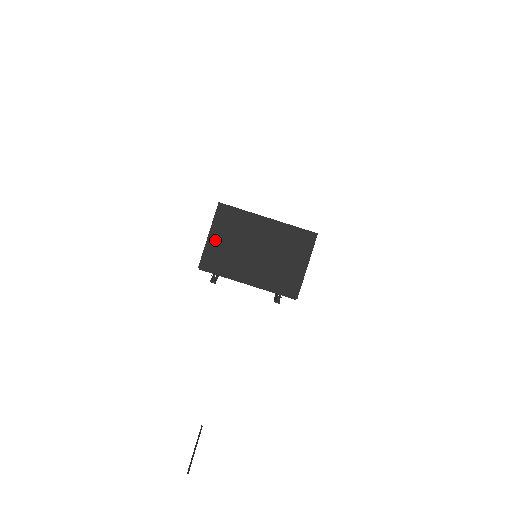
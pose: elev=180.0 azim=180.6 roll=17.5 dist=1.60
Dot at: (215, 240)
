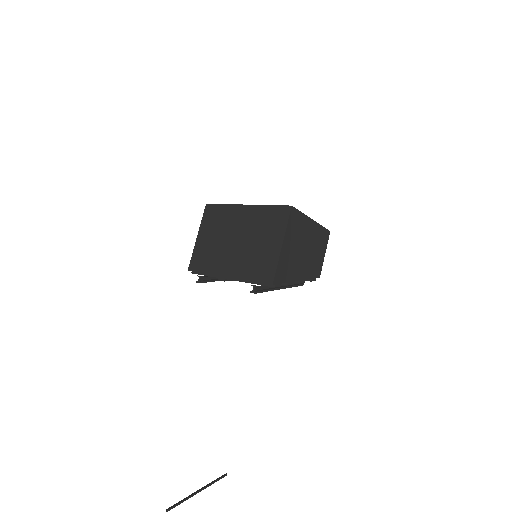
Dot at: (202, 240)
